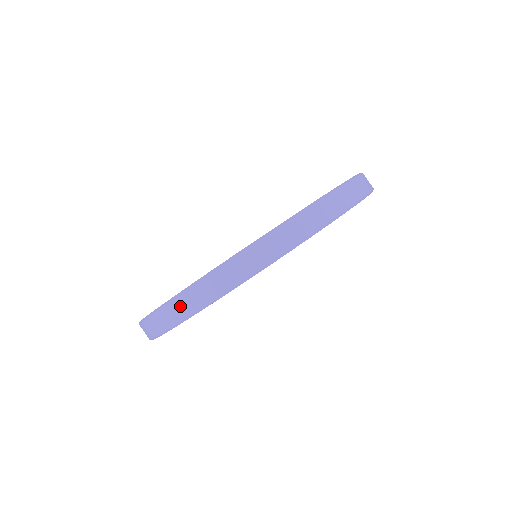
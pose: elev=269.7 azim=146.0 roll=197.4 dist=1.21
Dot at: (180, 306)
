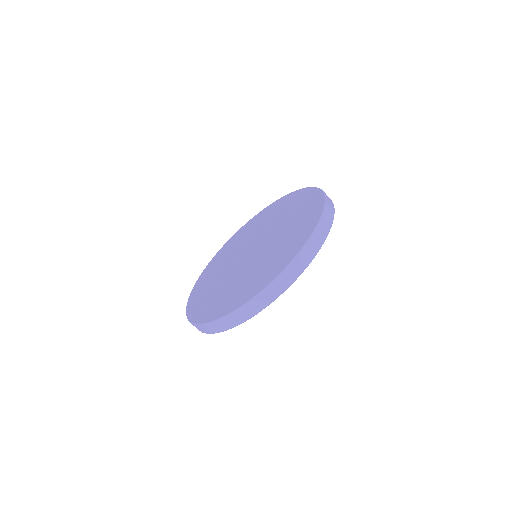
Dot at: (201, 329)
